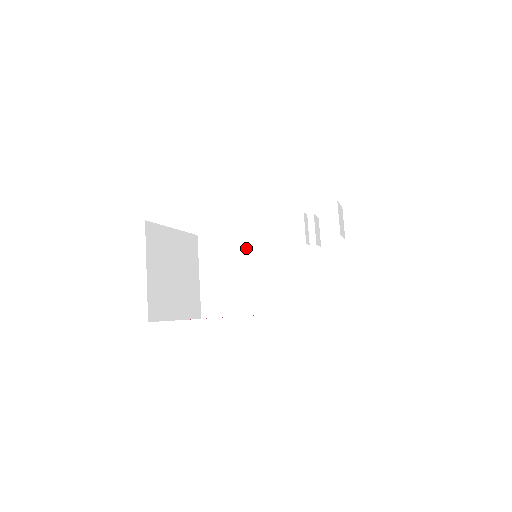
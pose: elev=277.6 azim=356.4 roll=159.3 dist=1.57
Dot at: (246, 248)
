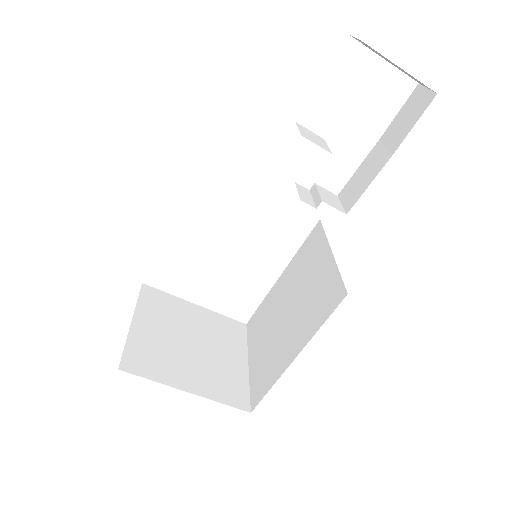
Dot at: (283, 291)
